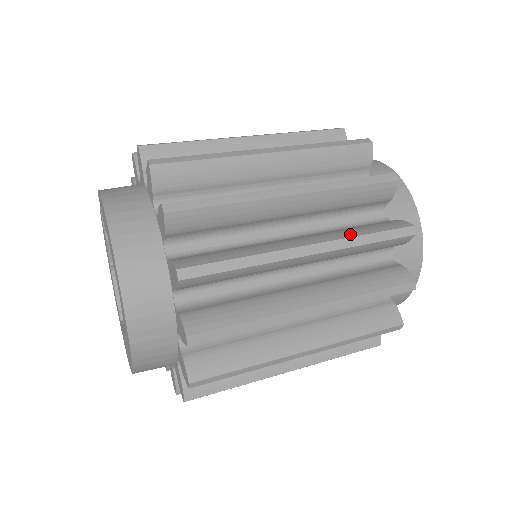
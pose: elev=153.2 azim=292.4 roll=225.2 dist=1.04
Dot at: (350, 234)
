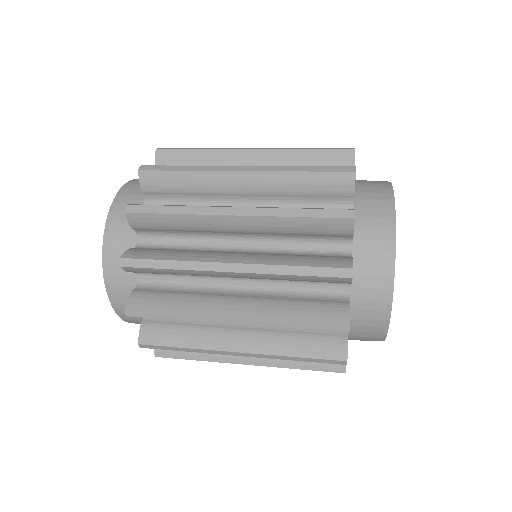
Dot at: (279, 262)
